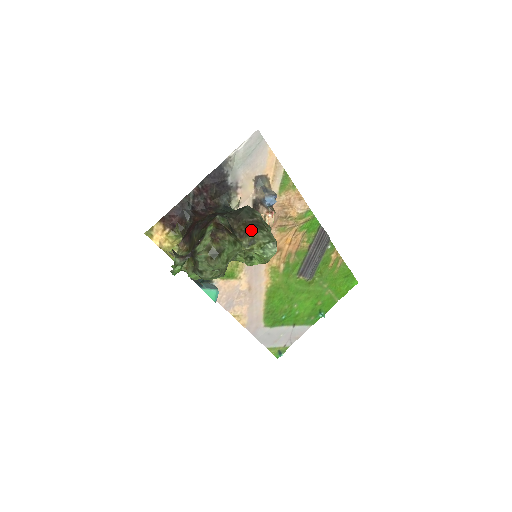
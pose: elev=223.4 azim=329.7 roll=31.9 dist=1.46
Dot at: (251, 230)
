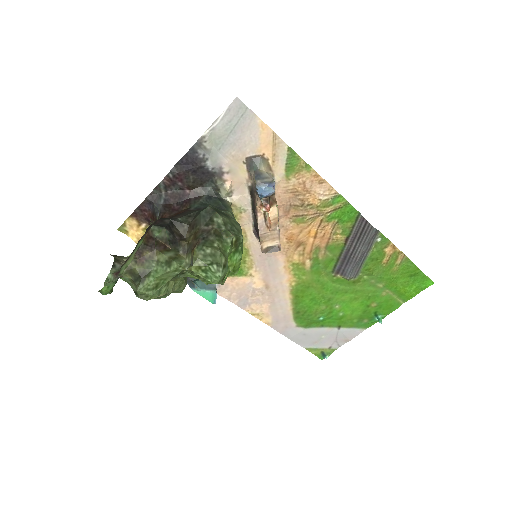
Dot at: (195, 245)
